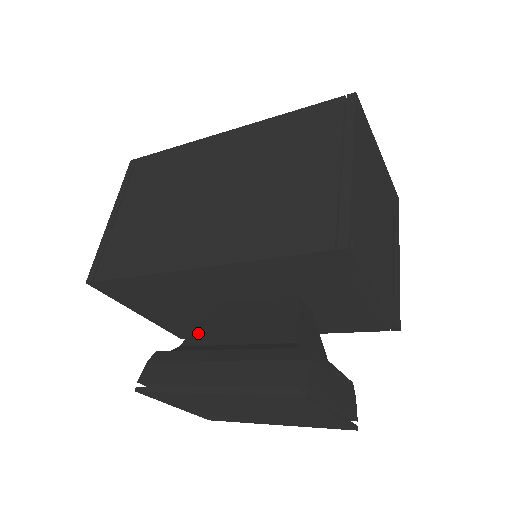
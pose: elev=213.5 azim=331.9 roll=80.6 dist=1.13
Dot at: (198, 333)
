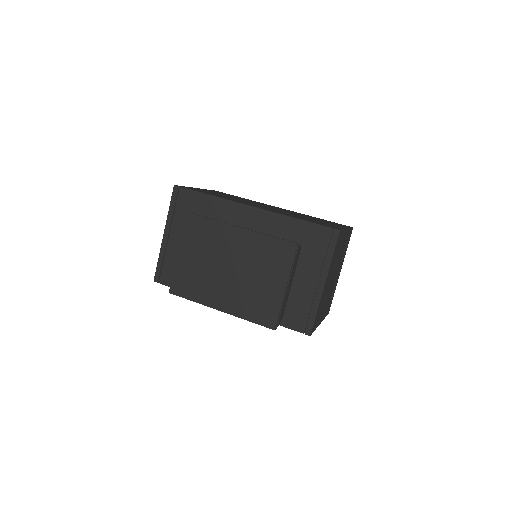
Dot at: occluded
